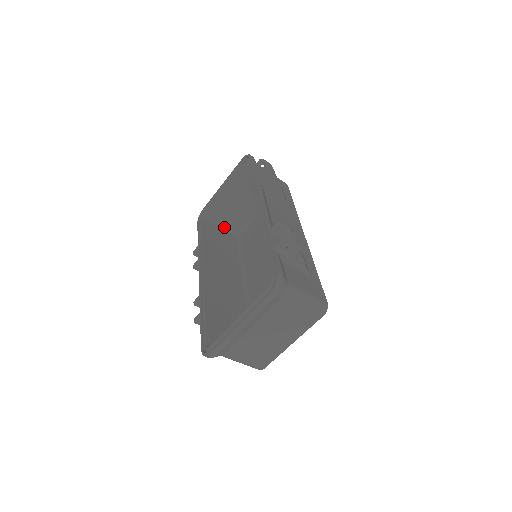
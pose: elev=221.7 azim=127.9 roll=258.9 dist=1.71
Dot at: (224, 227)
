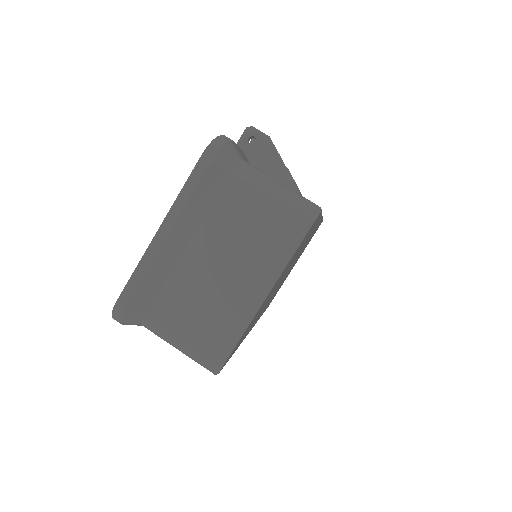
Dot at: occluded
